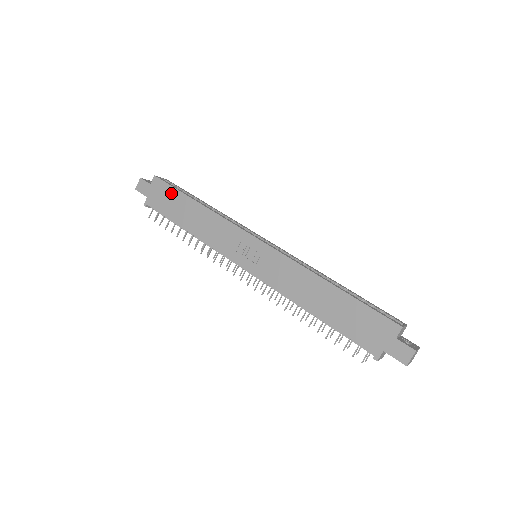
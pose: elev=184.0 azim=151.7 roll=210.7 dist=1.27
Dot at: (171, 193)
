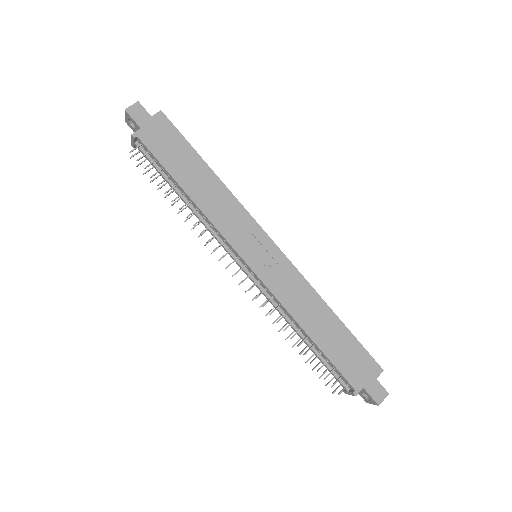
Dot at: (179, 142)
